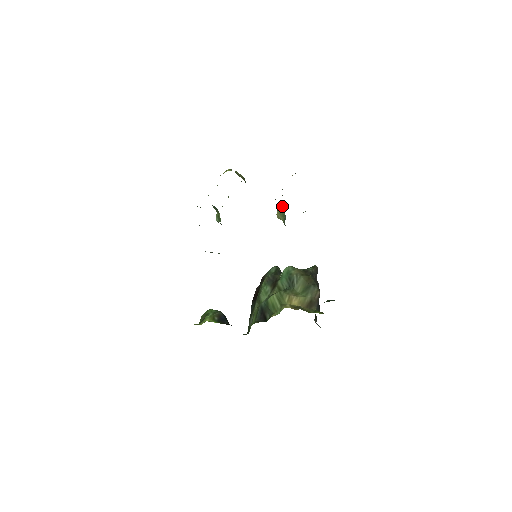
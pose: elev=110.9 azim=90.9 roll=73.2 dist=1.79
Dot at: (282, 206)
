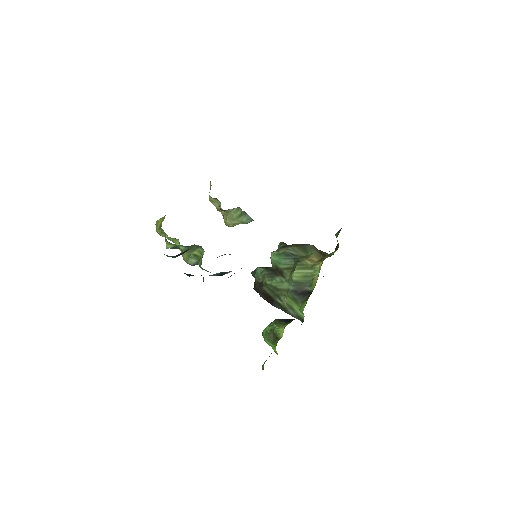
Dot at: (231, 211)
